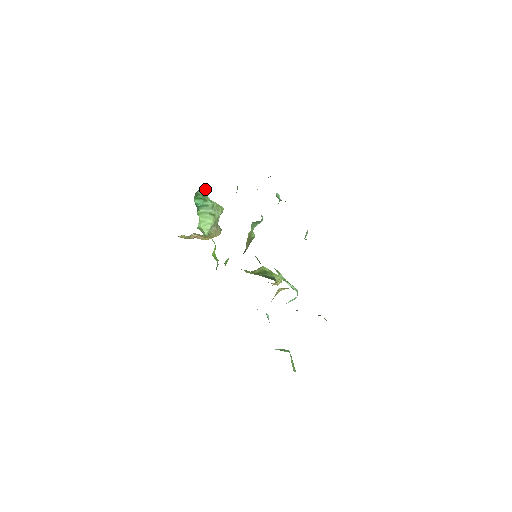
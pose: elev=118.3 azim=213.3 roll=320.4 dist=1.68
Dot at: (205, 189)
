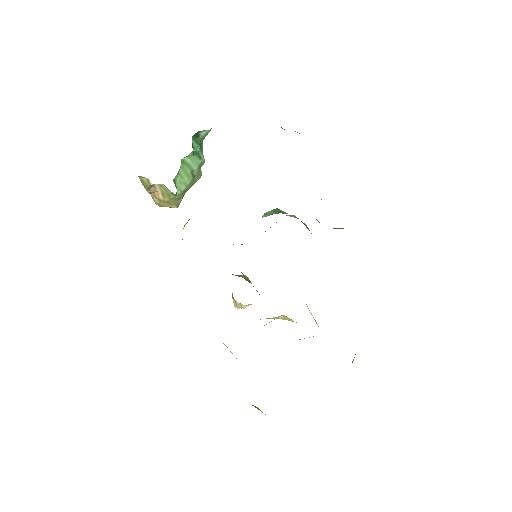
Dot at: (205, 135)
